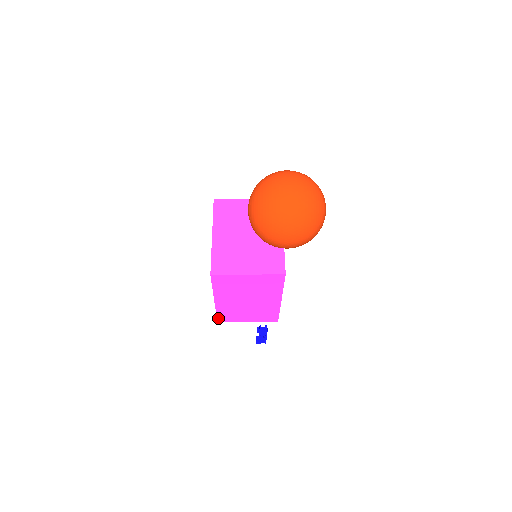
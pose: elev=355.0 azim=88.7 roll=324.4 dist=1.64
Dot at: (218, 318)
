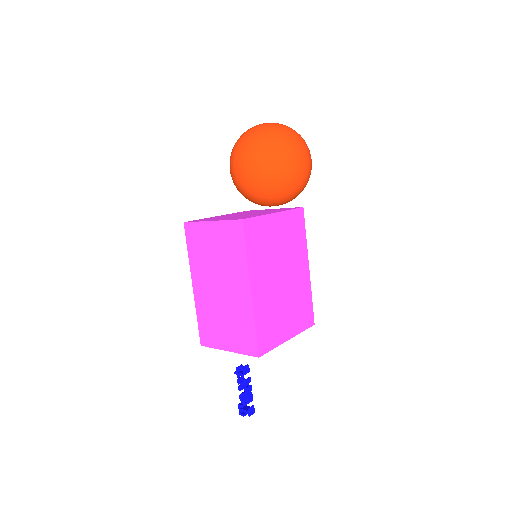
Dot at: (200, 334)
